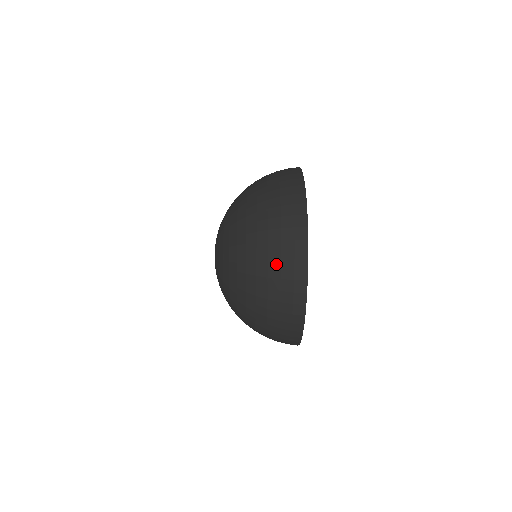
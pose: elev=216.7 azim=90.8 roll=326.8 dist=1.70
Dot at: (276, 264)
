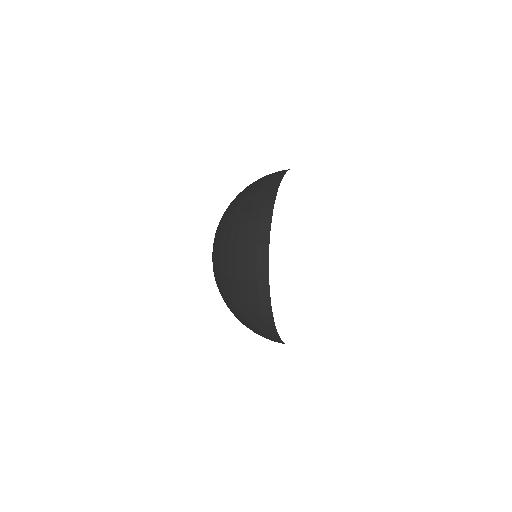
Dot at: (249, 318)
